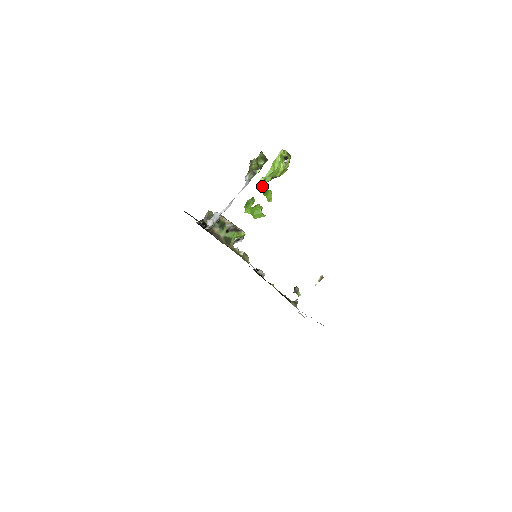
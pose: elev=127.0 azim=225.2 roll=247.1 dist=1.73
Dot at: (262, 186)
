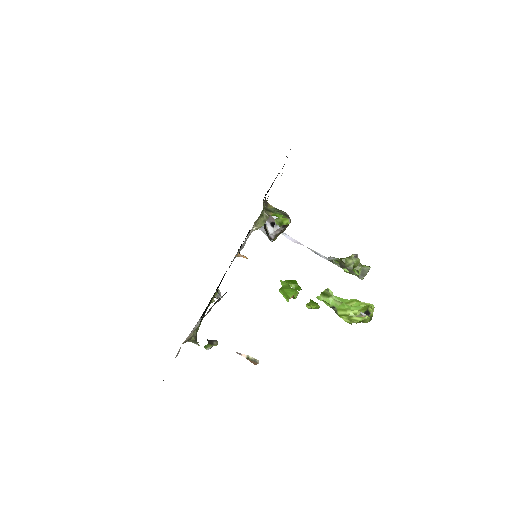
Dot at: (319, 297)
